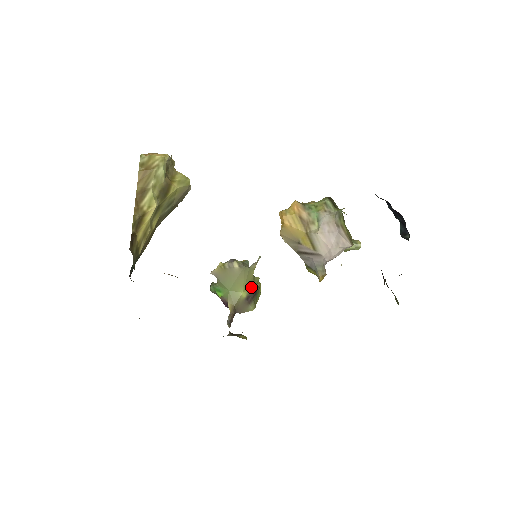
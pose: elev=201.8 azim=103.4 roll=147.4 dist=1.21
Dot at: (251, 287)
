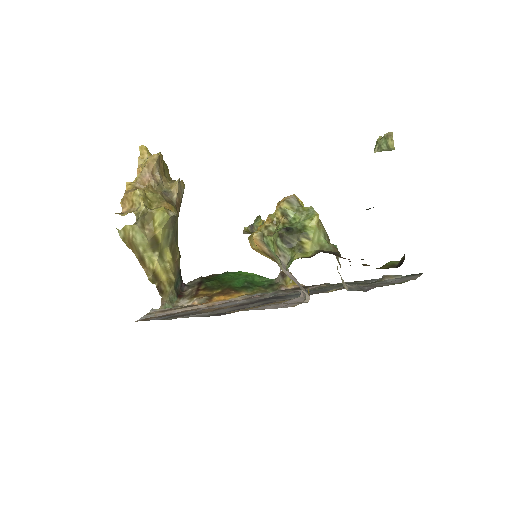
Dot at: occluded
